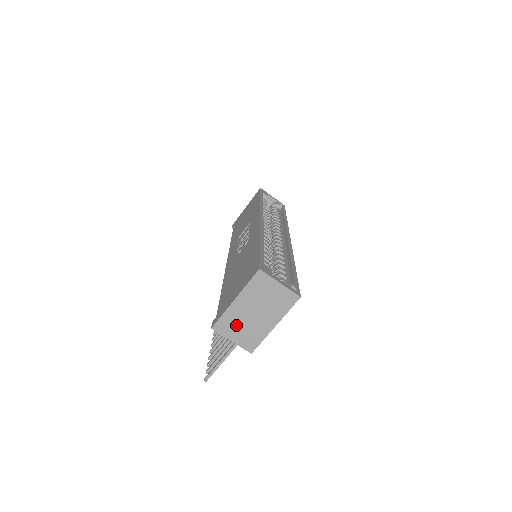
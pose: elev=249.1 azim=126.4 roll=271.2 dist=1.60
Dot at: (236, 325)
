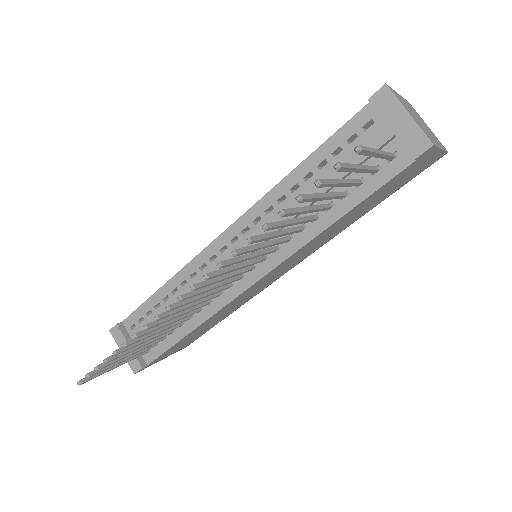
Dot at: (408, 109)
